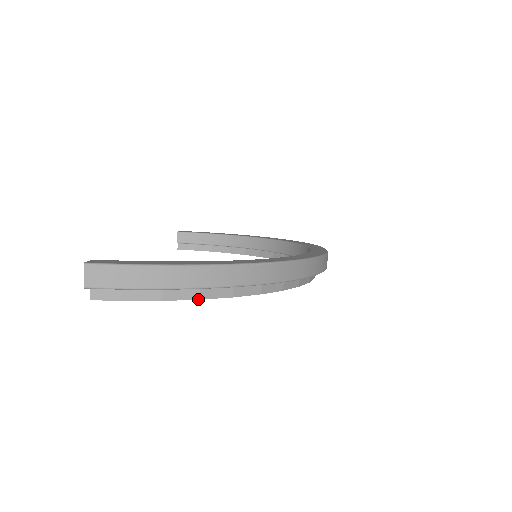
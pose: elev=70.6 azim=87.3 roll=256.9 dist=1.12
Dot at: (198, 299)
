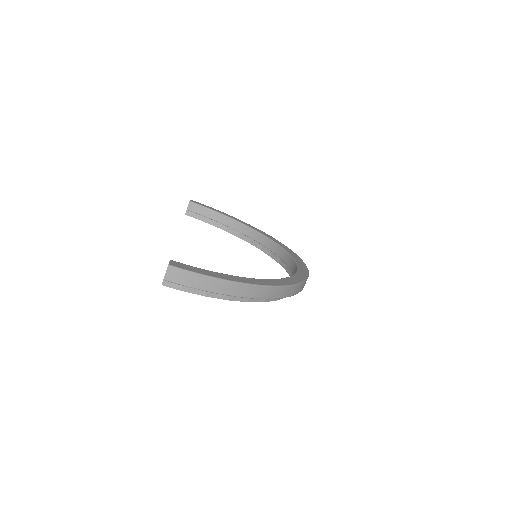
Dot at: occluded
